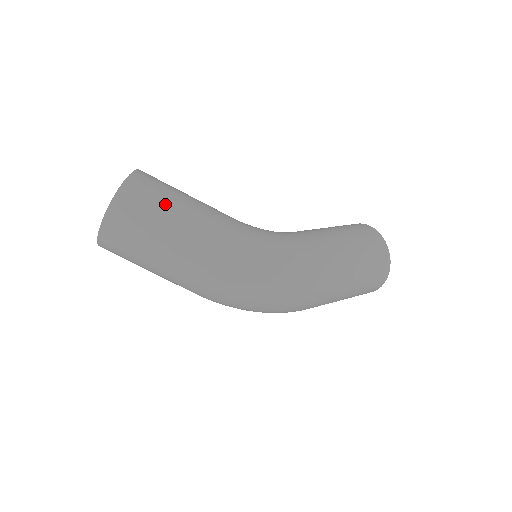
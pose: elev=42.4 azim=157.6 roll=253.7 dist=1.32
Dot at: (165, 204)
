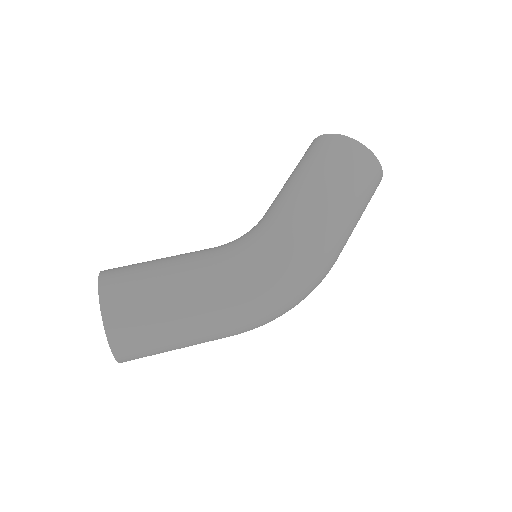
Dot at: (154, 305)
